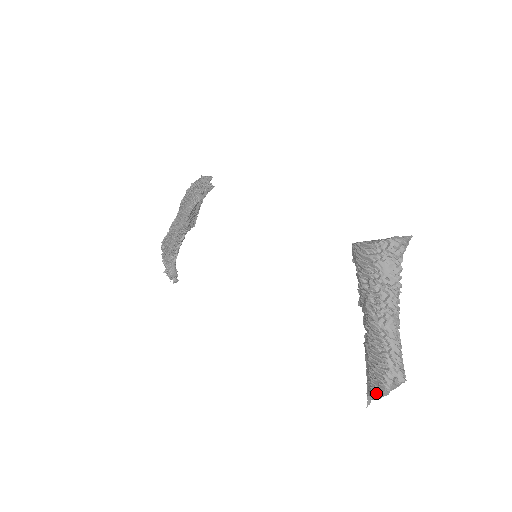
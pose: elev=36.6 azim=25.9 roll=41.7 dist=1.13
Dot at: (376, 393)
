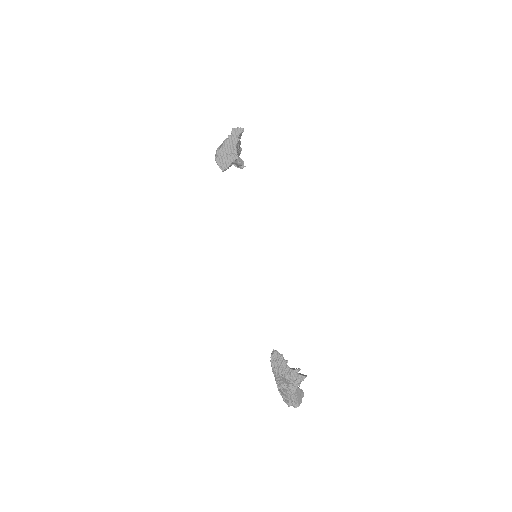
Dot at: occluded
